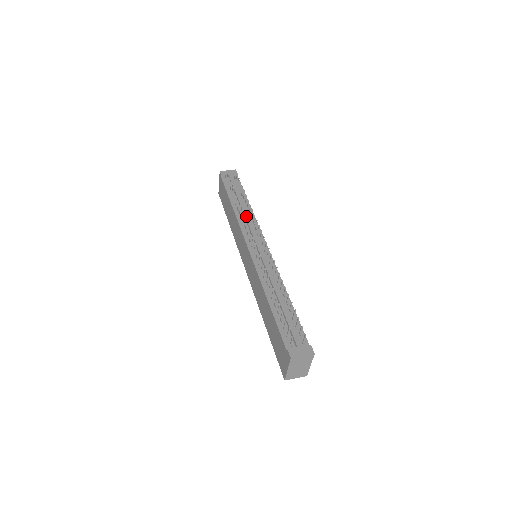
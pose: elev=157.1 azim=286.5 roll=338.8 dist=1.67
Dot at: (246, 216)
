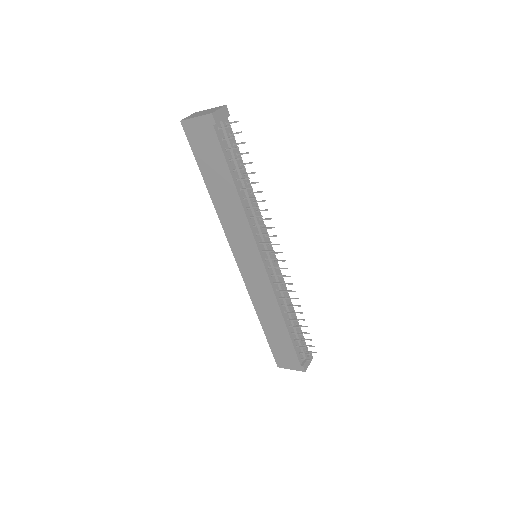
Dot at: (256, 212)
